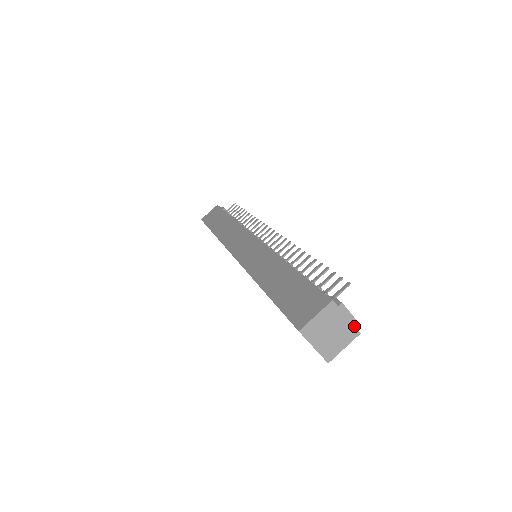
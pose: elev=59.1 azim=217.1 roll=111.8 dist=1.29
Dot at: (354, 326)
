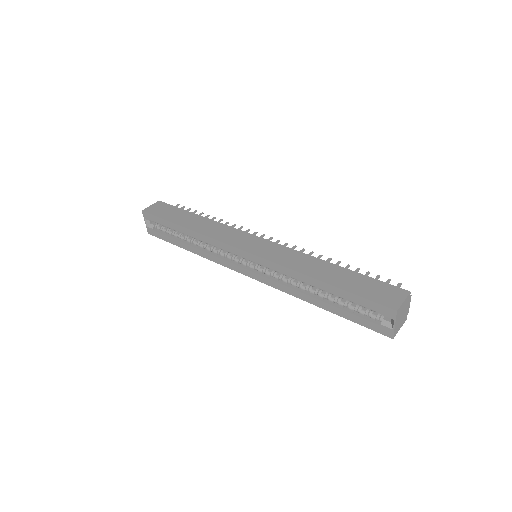
Dot at: (407, 313)
